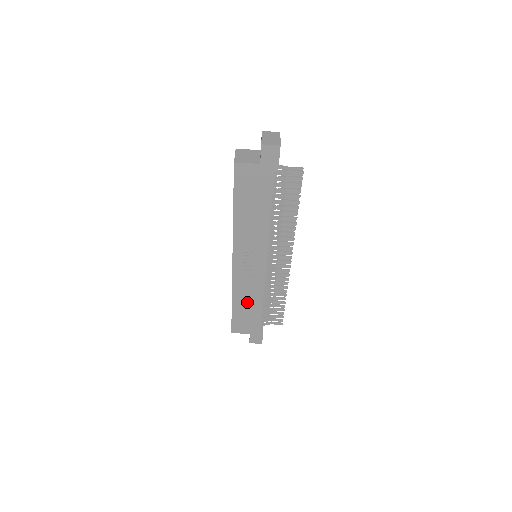
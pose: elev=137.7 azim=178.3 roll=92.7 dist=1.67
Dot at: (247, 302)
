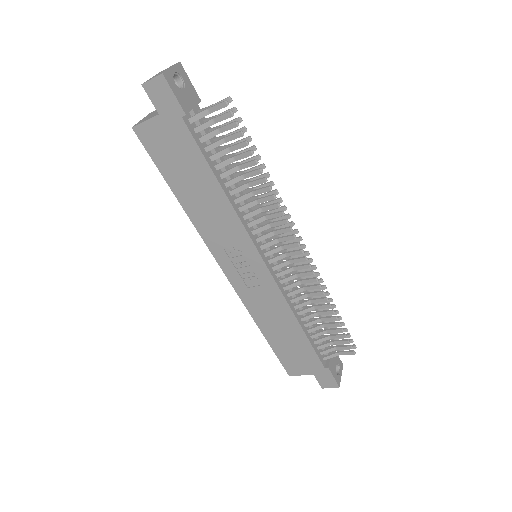
Dot at: (279, 327)
